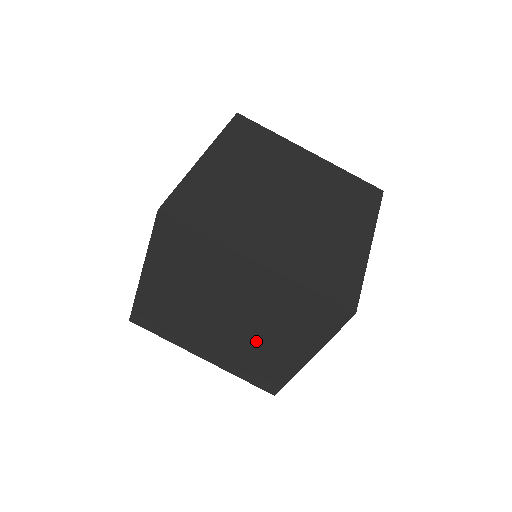
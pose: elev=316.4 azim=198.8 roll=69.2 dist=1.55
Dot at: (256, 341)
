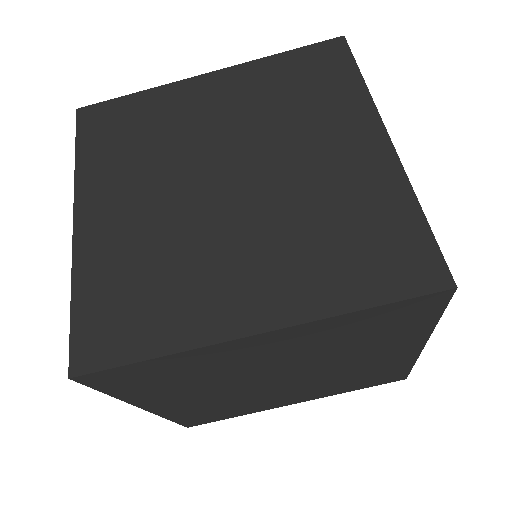
Dot at: (340, 370)
